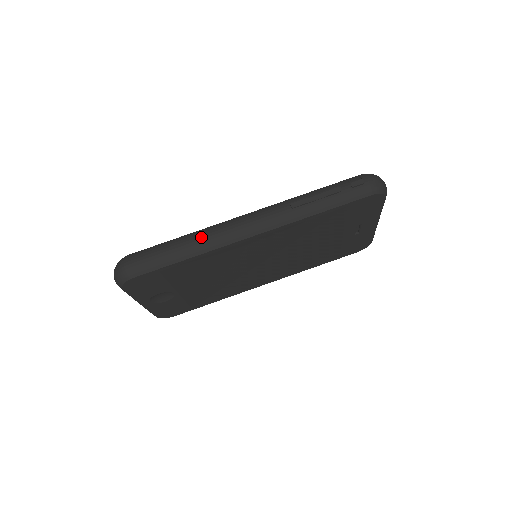
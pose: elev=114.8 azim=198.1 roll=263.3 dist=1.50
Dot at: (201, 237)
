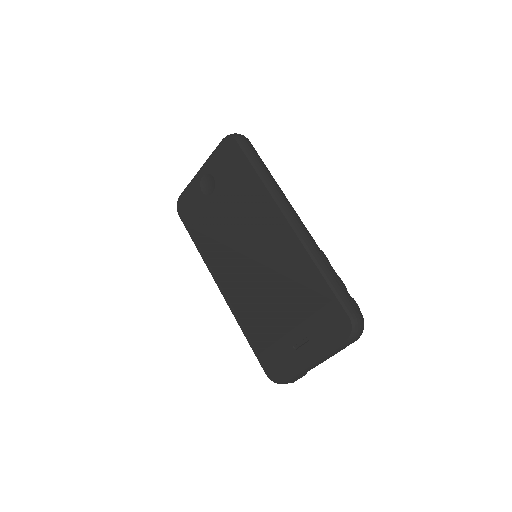
Dot at: (278, 186)
